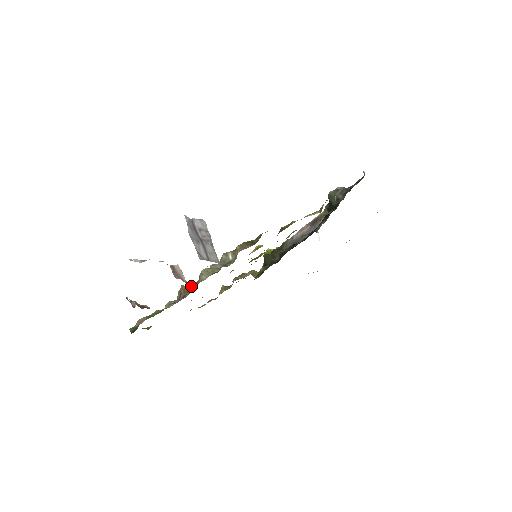
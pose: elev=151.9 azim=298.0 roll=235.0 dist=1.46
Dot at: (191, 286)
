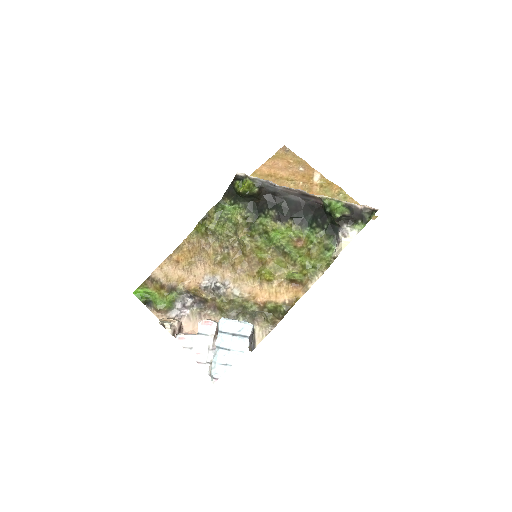
Dot at: (210, 301)
